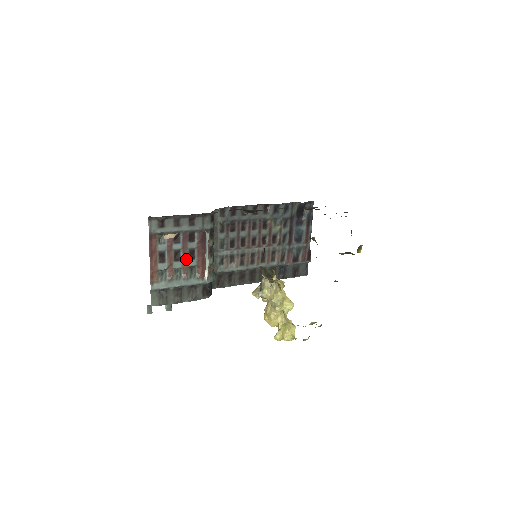
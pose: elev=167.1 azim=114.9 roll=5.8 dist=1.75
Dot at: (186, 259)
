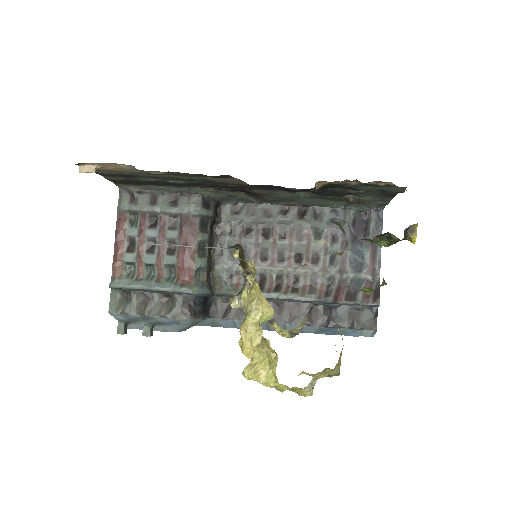
Dot at: (162, 253)
